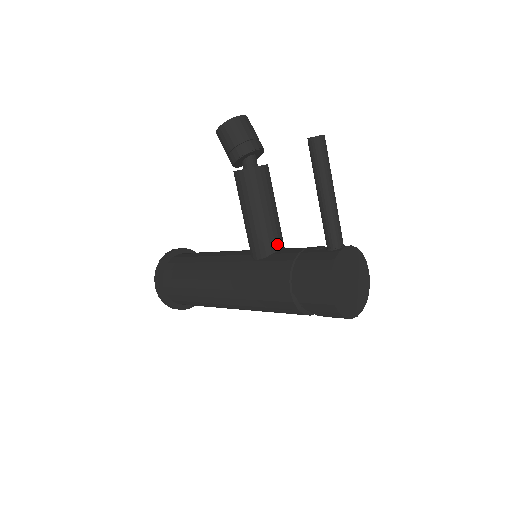
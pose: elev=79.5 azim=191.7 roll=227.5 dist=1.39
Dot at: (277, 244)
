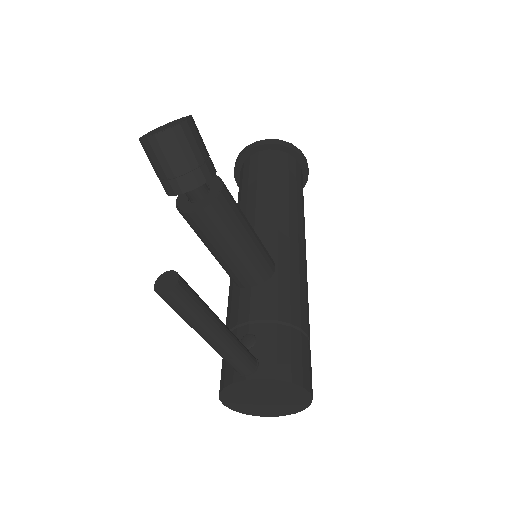
Dot at: (244, 282)
